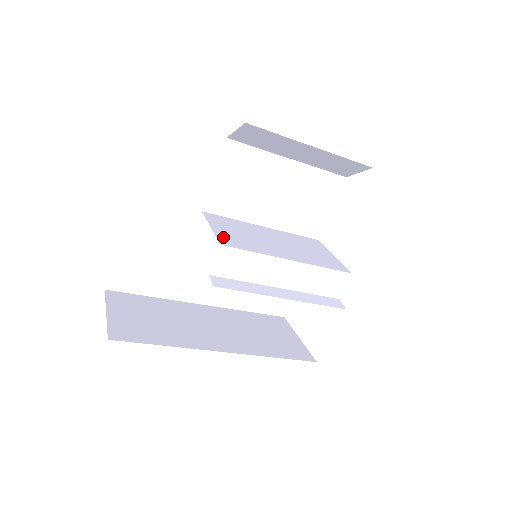
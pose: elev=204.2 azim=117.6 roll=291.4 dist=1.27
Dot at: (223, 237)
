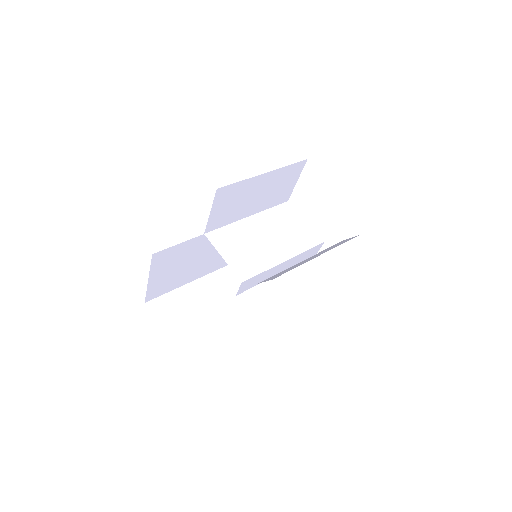
Dot at: (237, 268)
